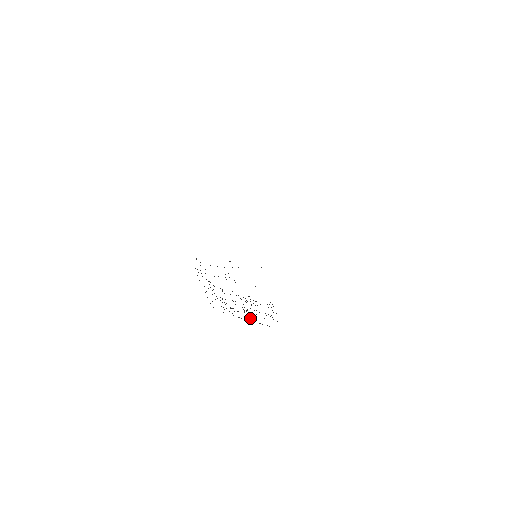
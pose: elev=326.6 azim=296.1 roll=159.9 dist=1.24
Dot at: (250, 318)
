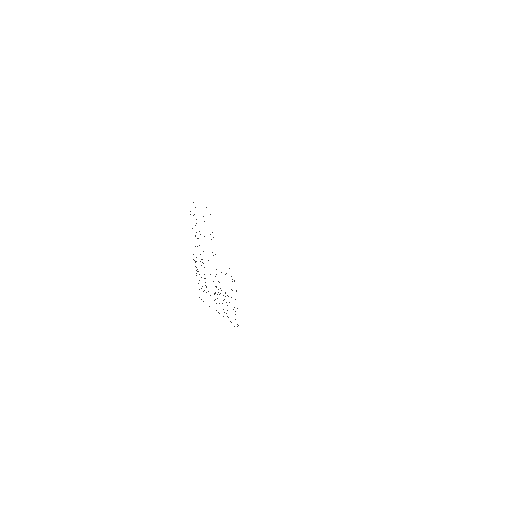
Dot at: occluded
